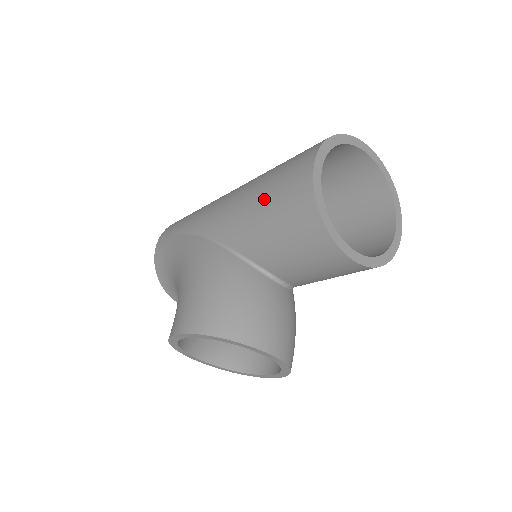
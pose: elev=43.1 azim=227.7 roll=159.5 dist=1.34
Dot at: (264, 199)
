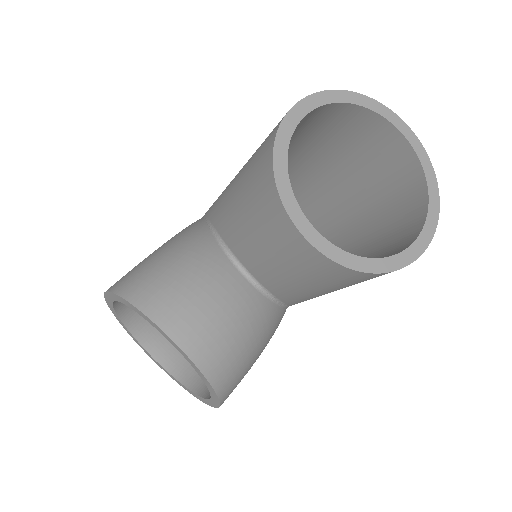
Dot at: (248, 161)
